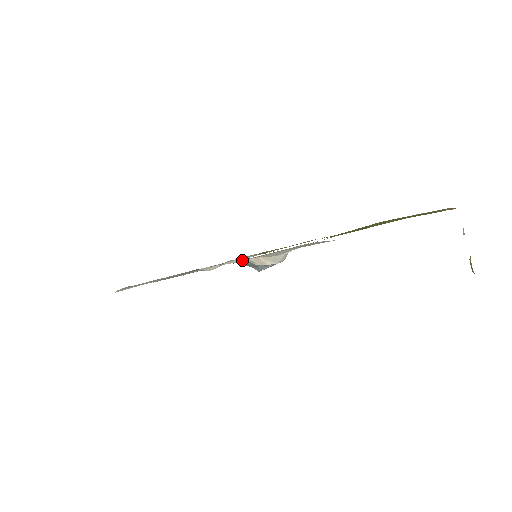
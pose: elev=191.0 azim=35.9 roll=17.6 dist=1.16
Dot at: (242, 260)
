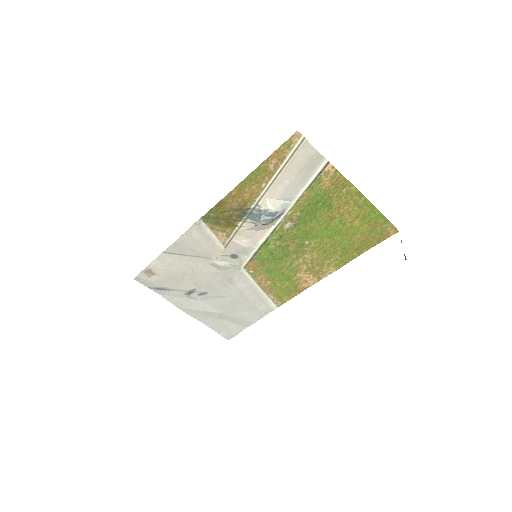
Dot at: (253, 209)
